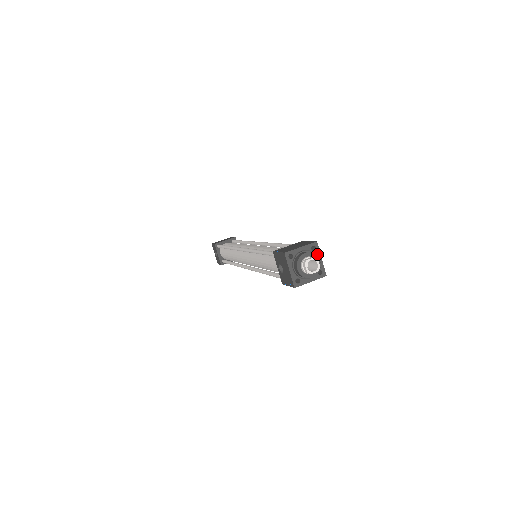
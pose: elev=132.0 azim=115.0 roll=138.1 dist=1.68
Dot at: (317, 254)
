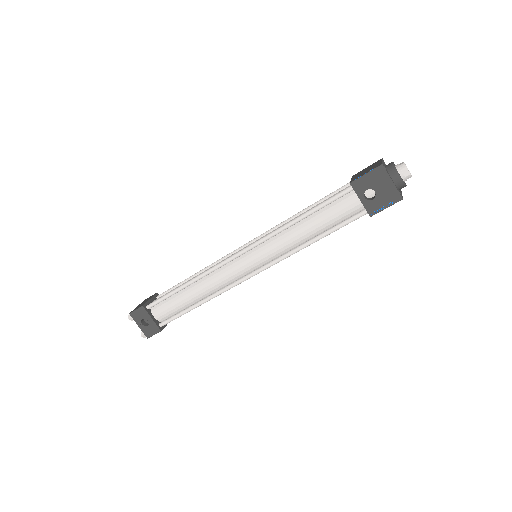
Dot at: occluded
